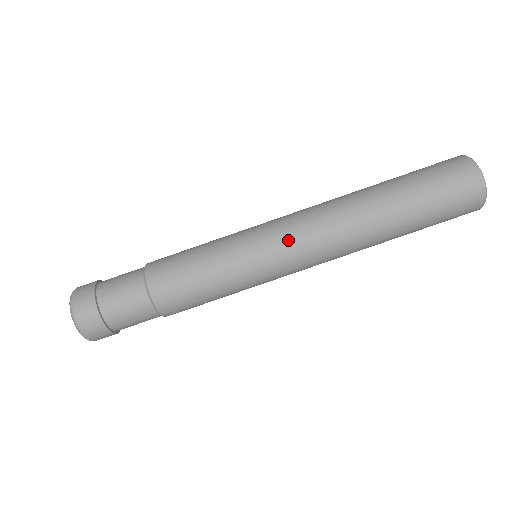
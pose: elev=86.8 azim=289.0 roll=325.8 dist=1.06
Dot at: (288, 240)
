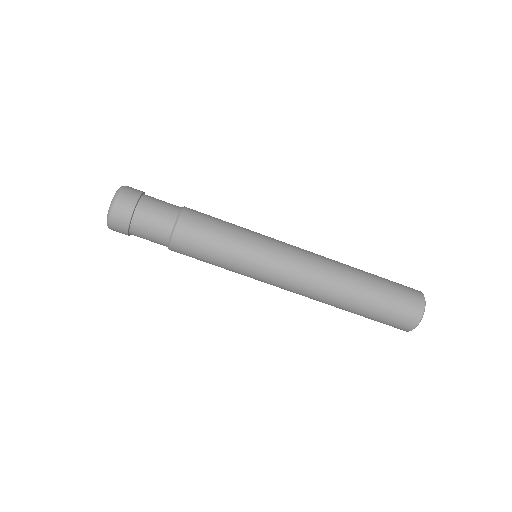
Dot at: (276, 284)
